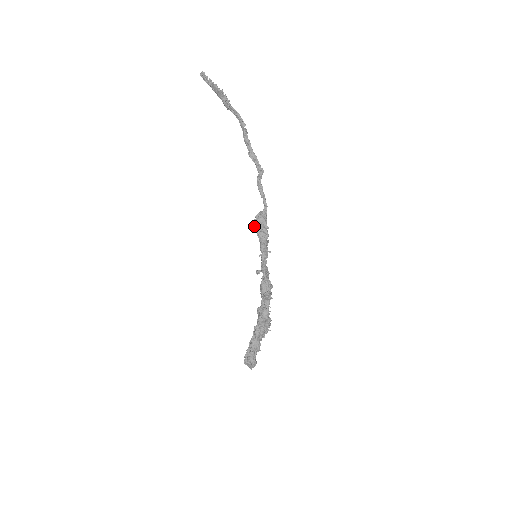
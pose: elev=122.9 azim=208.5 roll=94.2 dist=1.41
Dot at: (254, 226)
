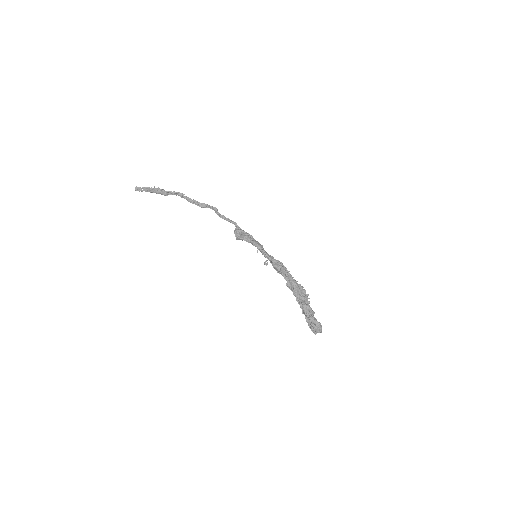
Dot at: (238, 238)
